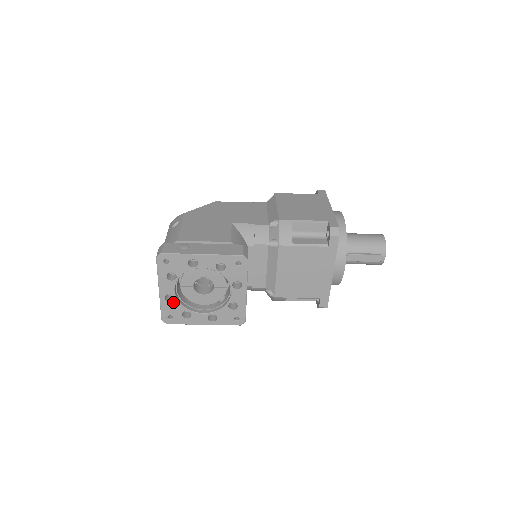
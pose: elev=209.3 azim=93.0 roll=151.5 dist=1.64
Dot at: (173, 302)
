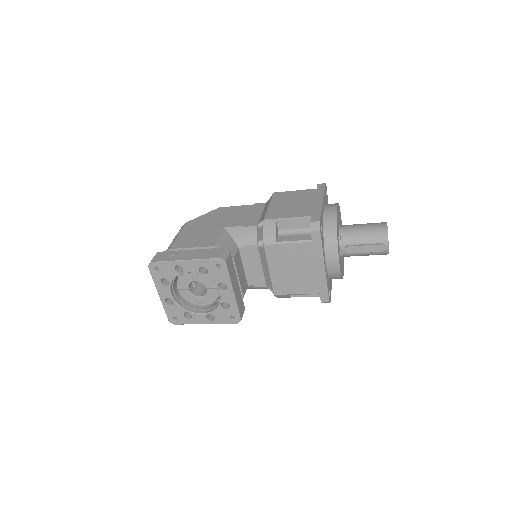
Dot at: (173, 305)
